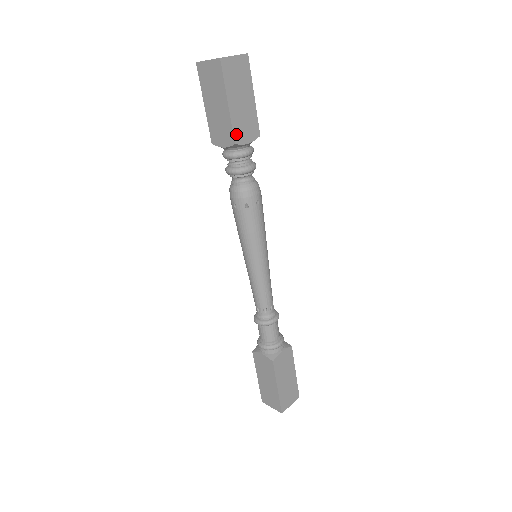
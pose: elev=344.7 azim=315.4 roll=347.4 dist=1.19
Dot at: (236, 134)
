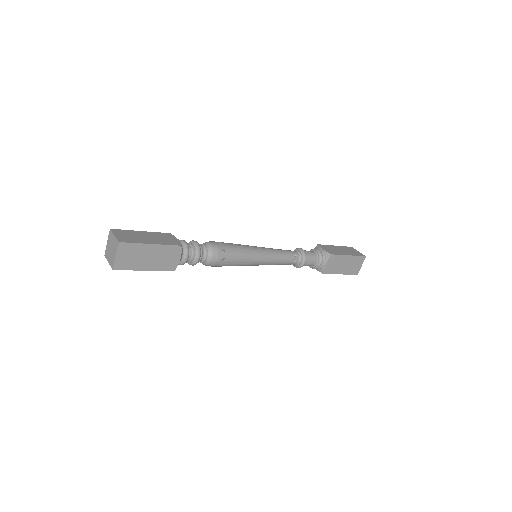
Dot at: (168, 268)
